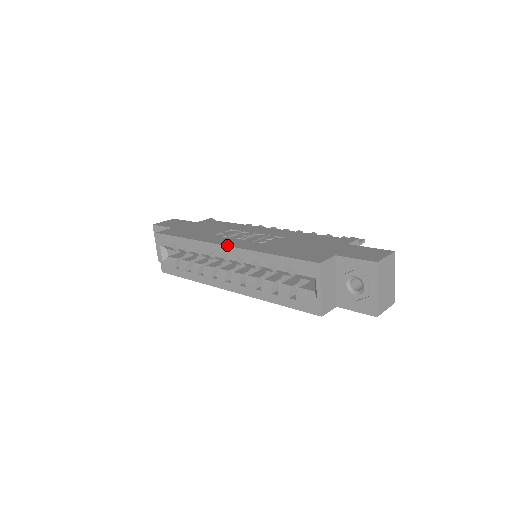
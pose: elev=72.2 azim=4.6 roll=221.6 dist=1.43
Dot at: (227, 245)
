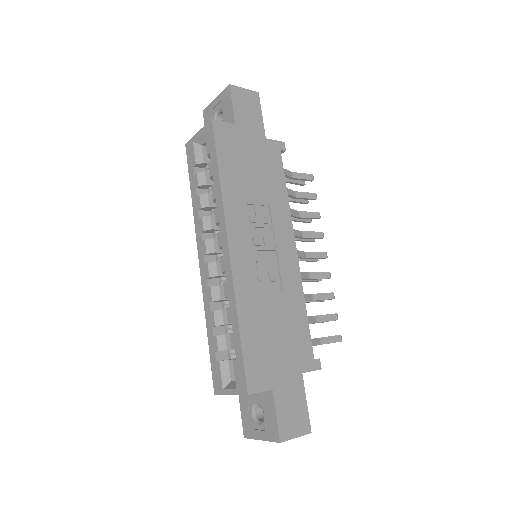
Dot at: (231, 252)
